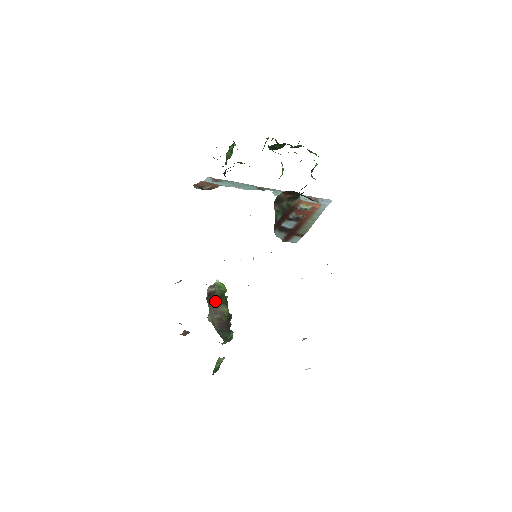
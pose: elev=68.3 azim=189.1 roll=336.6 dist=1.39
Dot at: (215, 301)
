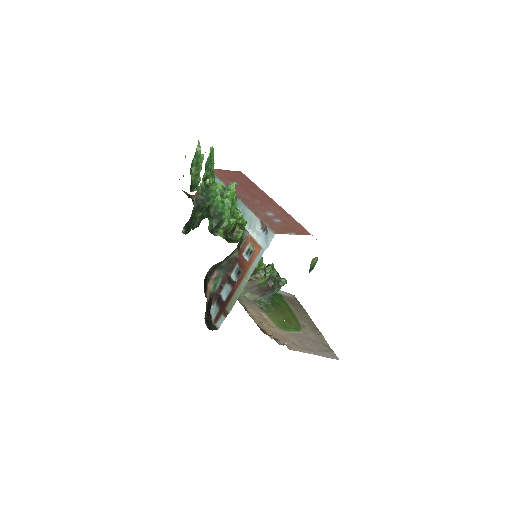
Dot at: (248, 281)
